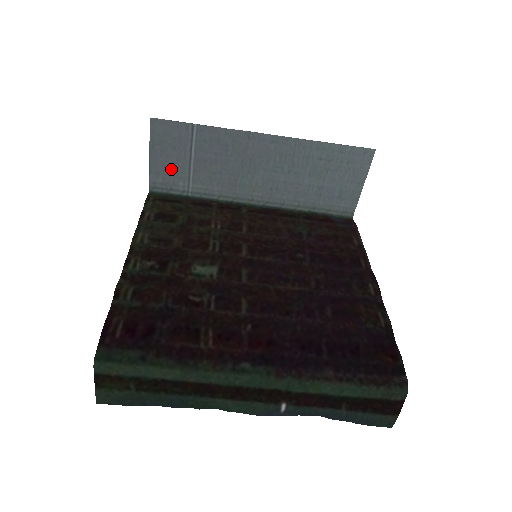
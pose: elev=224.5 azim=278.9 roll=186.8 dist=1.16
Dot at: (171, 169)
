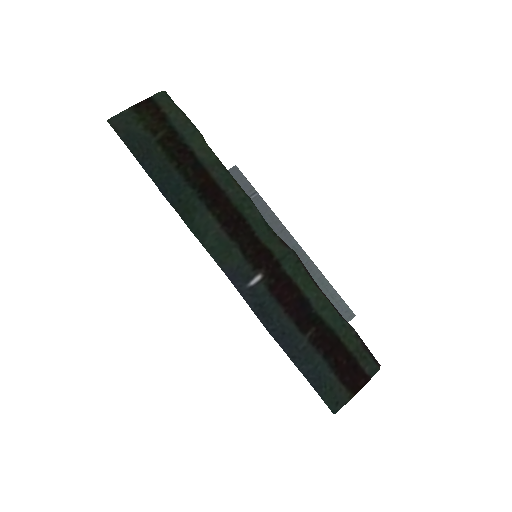
Dot at: occluded
